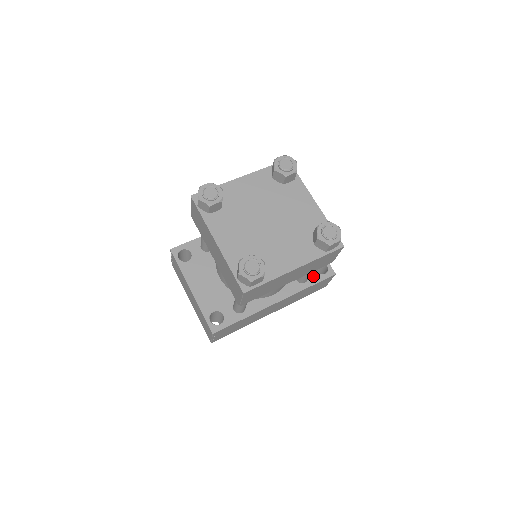
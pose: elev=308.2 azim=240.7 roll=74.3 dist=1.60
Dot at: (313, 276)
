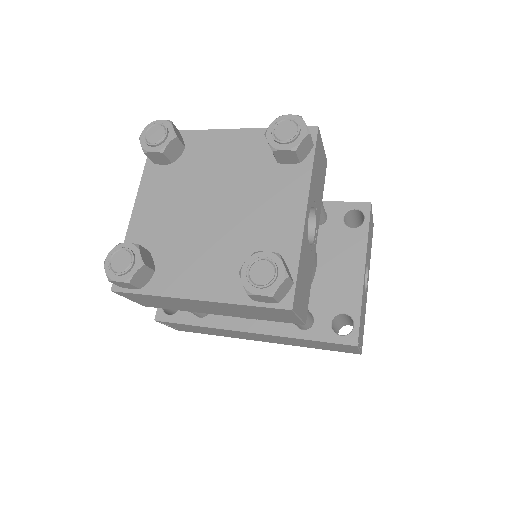
Dot at: (321, 328)
